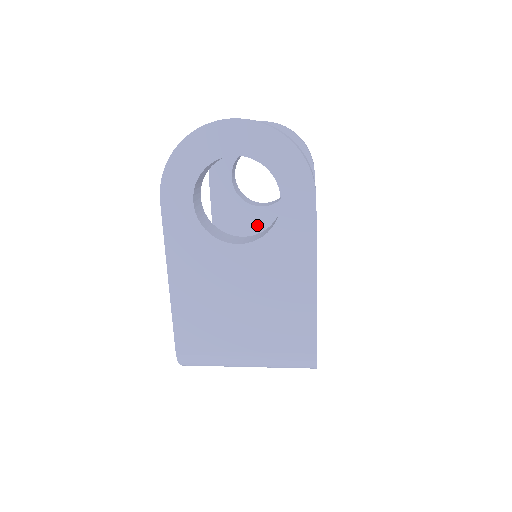
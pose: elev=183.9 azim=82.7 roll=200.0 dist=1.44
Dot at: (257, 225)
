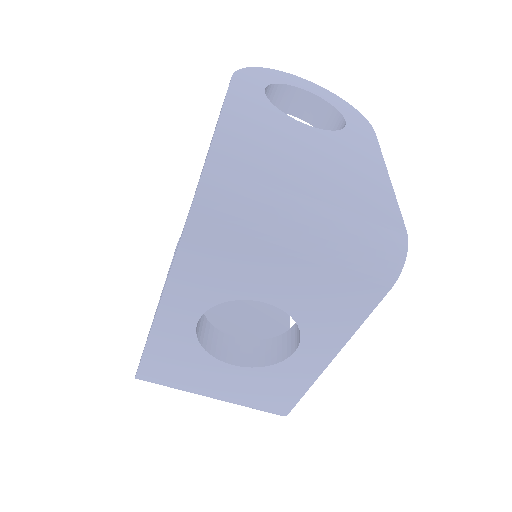
Dot at: occluded
